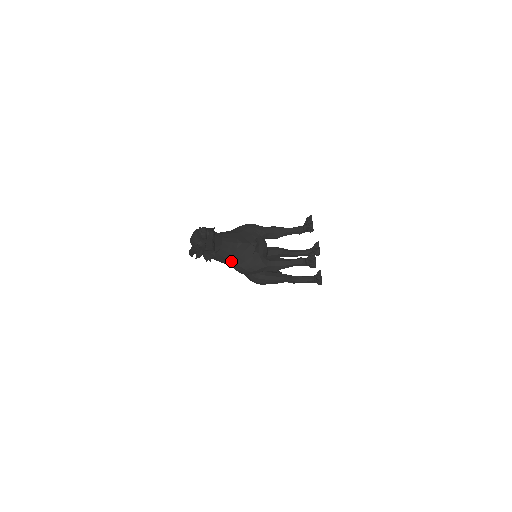
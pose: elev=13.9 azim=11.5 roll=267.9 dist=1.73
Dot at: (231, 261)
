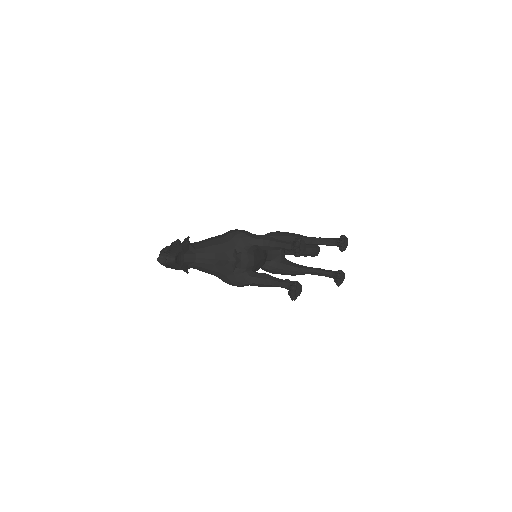
Dot at: (211, 274)
